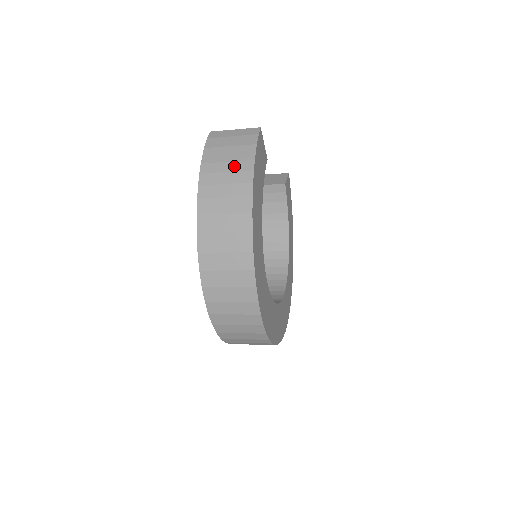
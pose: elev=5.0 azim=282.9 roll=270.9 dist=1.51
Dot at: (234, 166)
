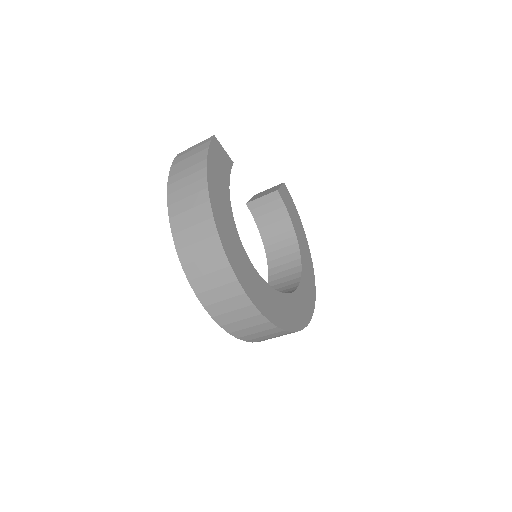
Dot at: (192, 170)
